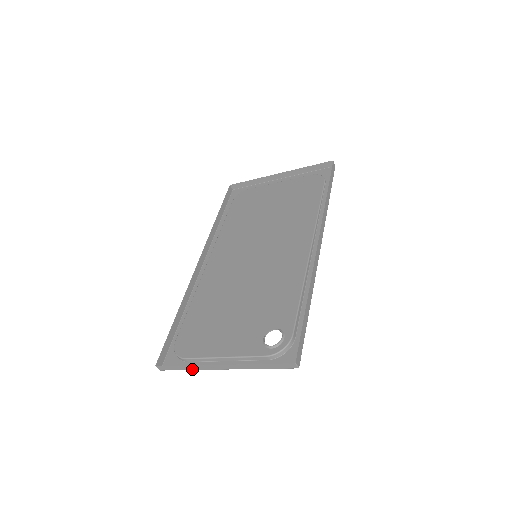
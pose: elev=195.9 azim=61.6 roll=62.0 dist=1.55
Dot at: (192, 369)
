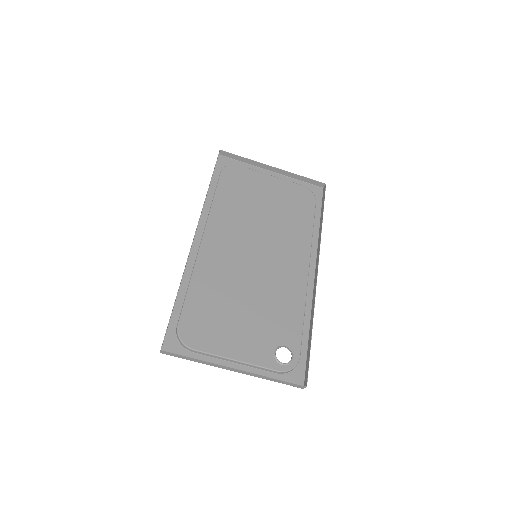
Dot at: (200, 362)
